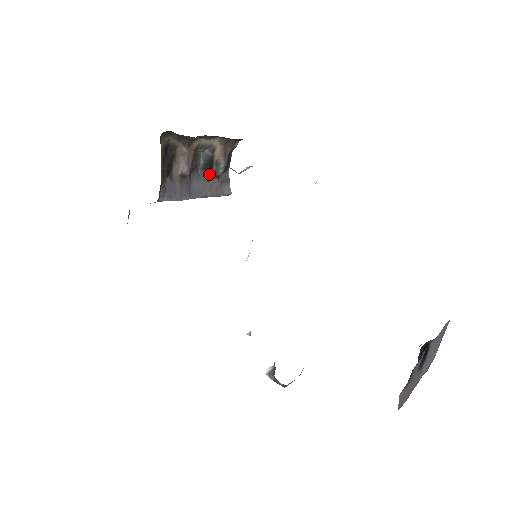
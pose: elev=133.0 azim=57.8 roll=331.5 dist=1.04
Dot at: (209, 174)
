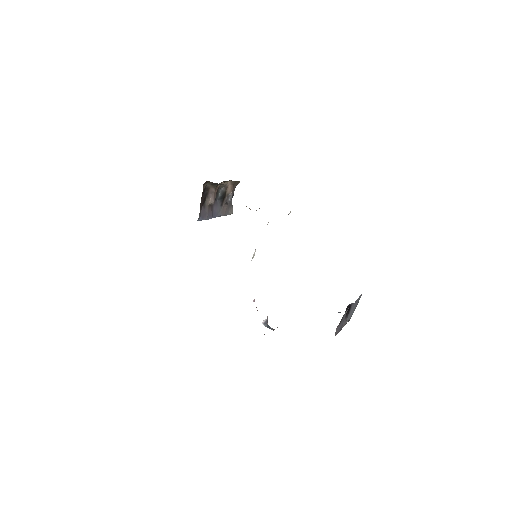
Dot at: (222, 202)
